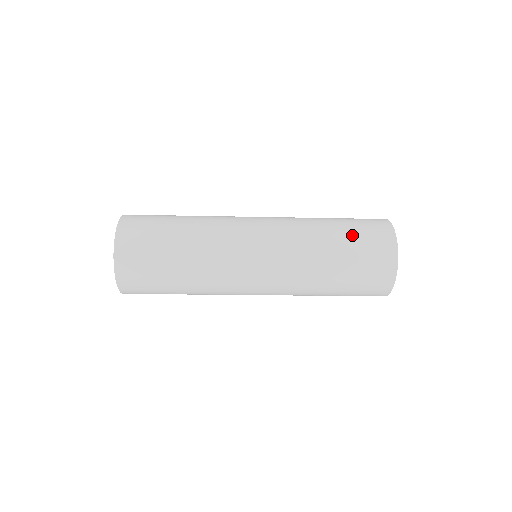
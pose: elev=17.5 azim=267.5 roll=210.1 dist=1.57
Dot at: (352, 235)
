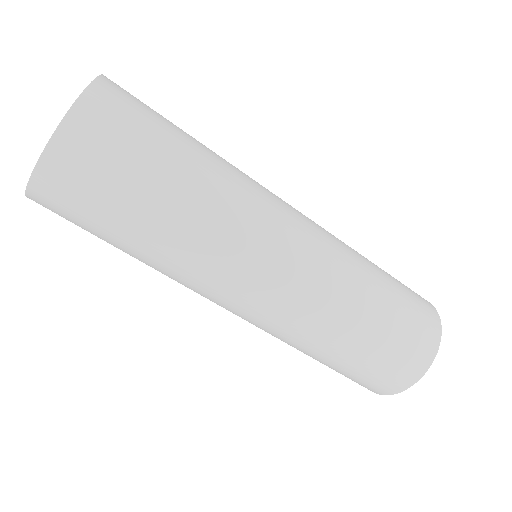
Dot at: (395, 319)
